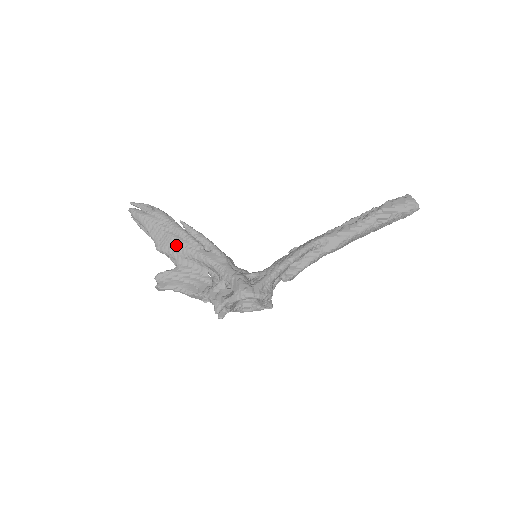
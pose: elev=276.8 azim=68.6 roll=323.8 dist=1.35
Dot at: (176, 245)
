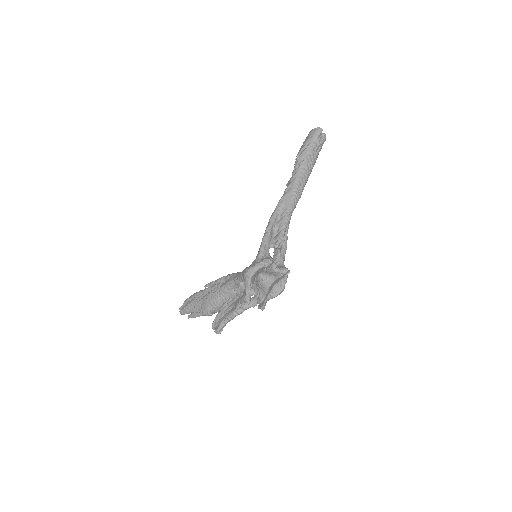
Dot at: (209, 299)
